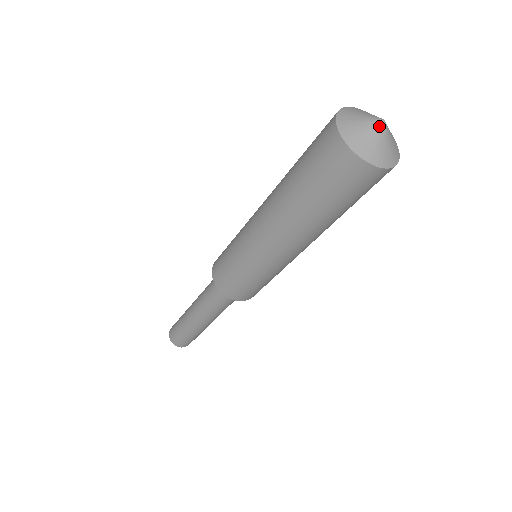
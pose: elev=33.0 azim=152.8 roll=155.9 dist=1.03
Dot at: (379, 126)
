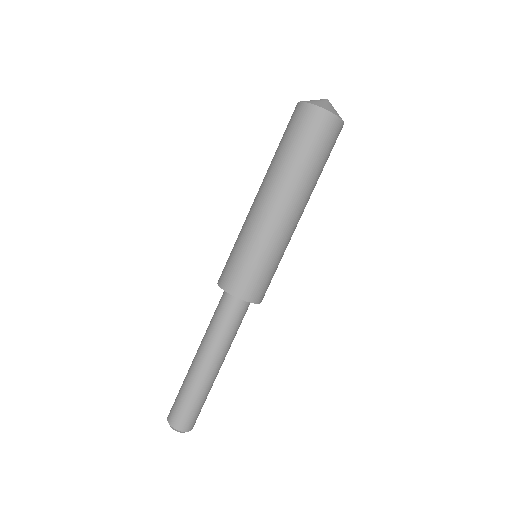
Dot at: (324, 100)
